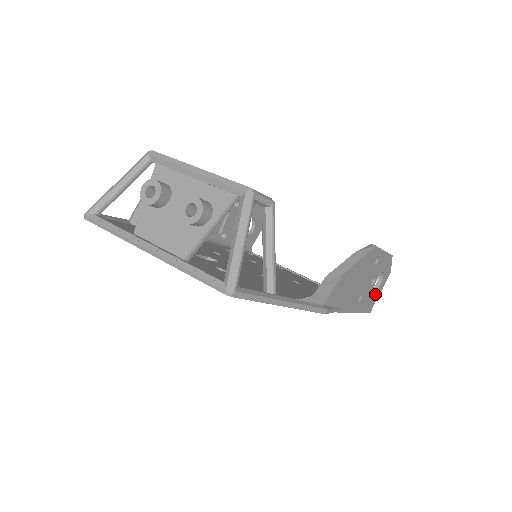
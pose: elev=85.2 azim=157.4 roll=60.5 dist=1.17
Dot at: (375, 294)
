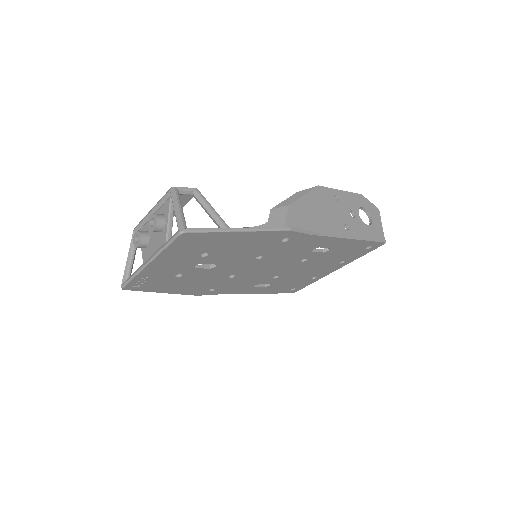
Dot at: (373, 226)
